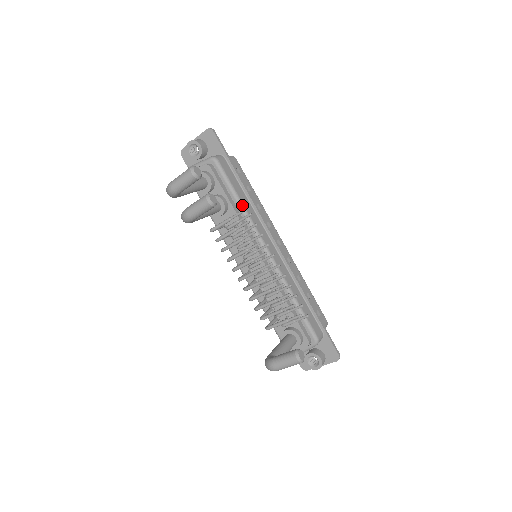
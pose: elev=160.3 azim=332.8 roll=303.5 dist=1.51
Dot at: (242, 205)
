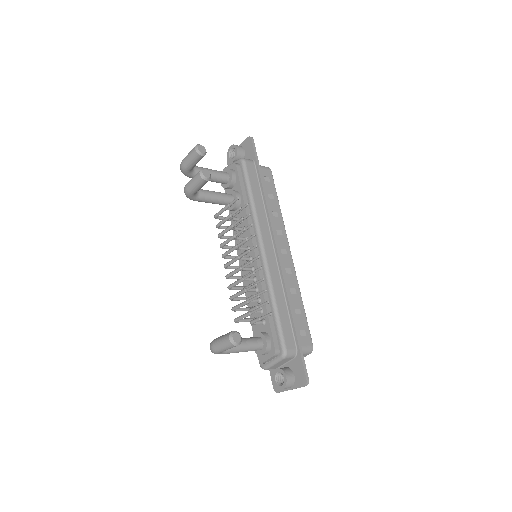
Dot at: (253, 203)
